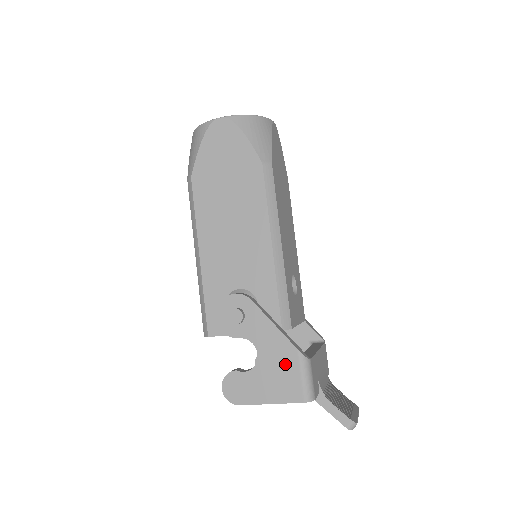
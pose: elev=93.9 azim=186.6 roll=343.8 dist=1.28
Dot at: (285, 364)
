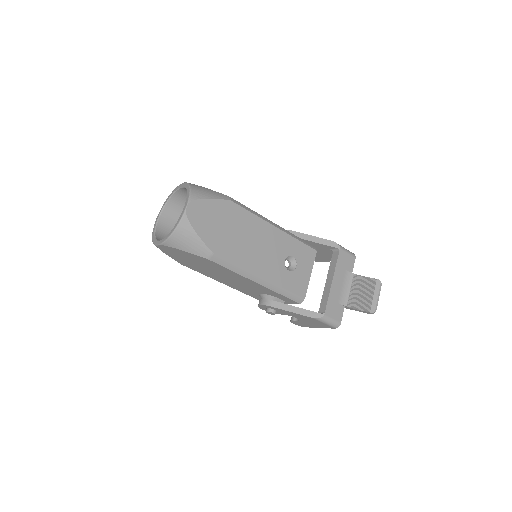
Dot at: (313, 321)
